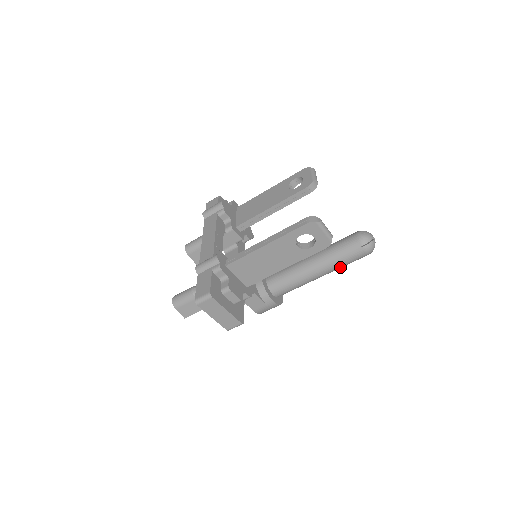
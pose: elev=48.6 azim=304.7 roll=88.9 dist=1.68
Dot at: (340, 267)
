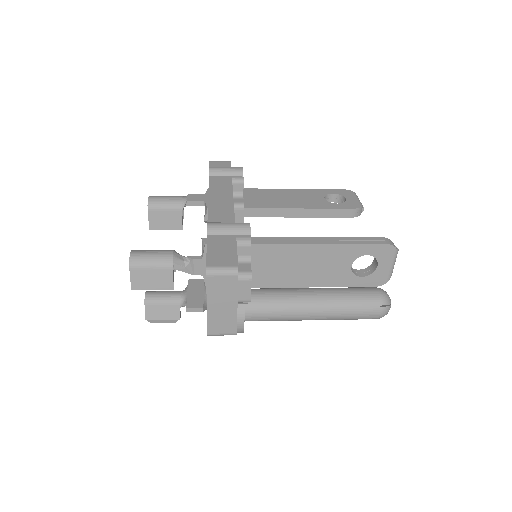
Dot at: (340, 318)
